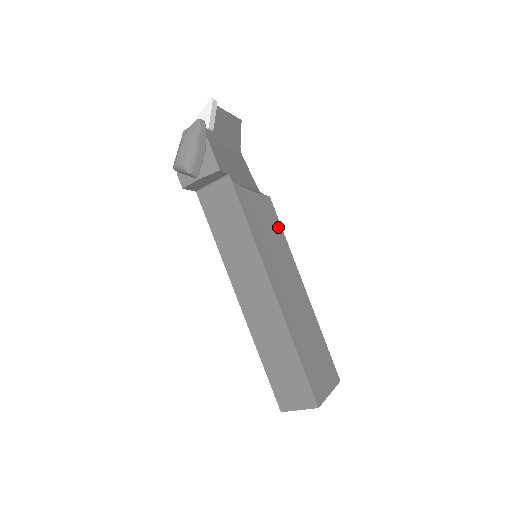
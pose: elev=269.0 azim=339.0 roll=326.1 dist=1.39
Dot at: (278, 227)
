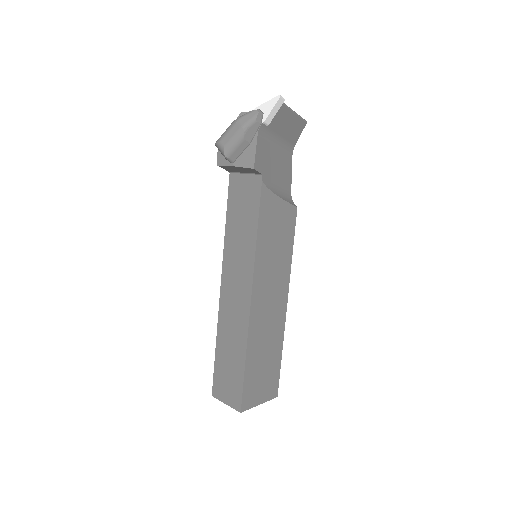
Dot at: (290, 239)
